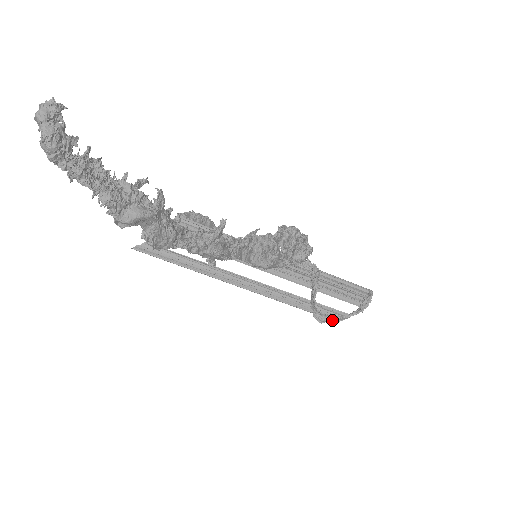
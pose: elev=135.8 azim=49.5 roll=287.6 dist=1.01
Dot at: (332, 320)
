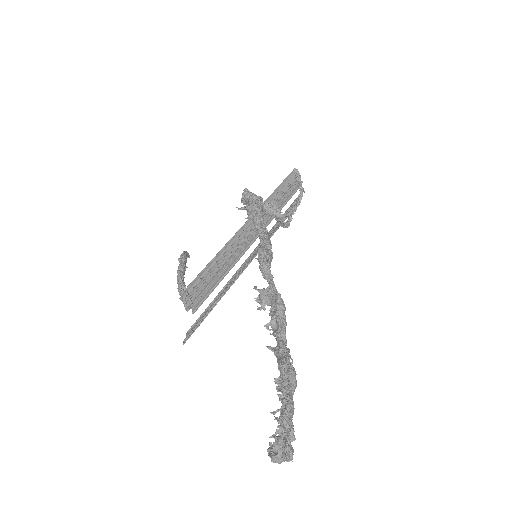
Dot at: (291, 215)
